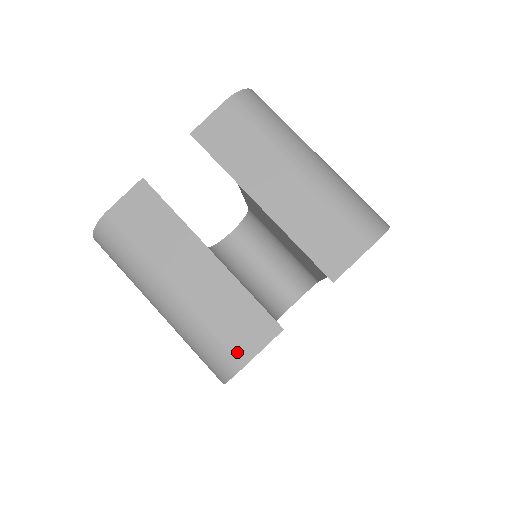
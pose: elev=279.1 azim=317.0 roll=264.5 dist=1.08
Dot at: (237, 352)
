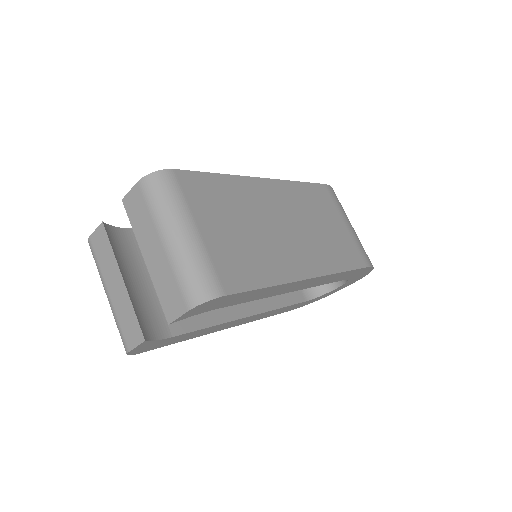
Dot at: (127, 343)
